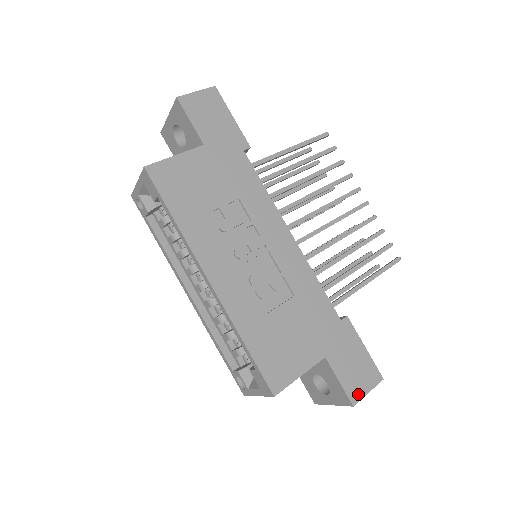
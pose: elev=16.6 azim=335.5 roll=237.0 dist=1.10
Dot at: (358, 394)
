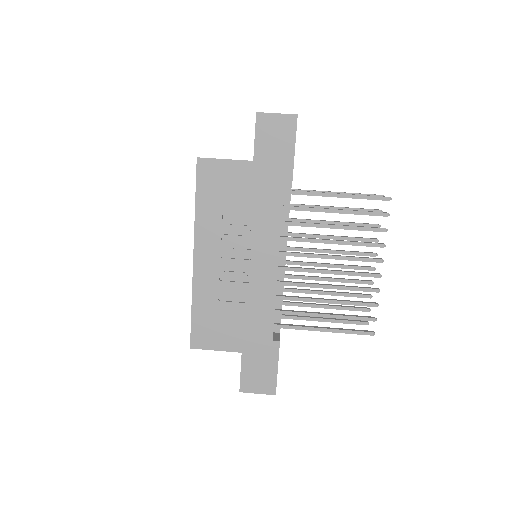
Dot at: (249, 389)
